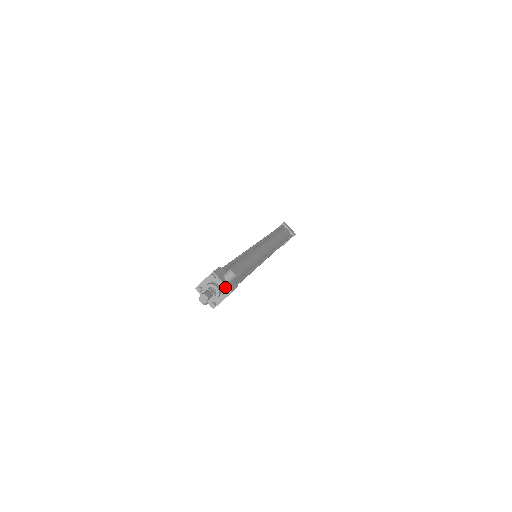
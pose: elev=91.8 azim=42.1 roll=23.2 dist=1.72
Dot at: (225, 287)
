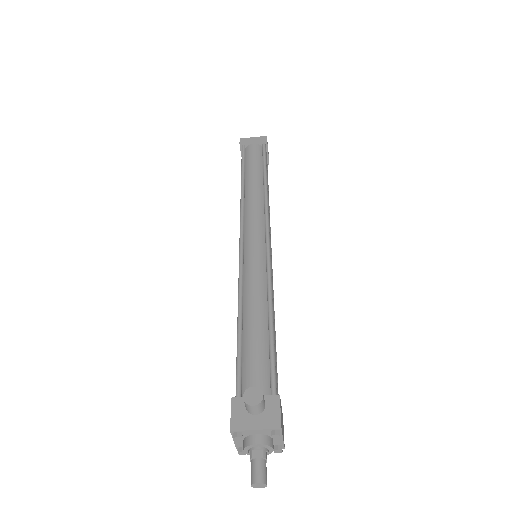
Dot at: (266, 431)
